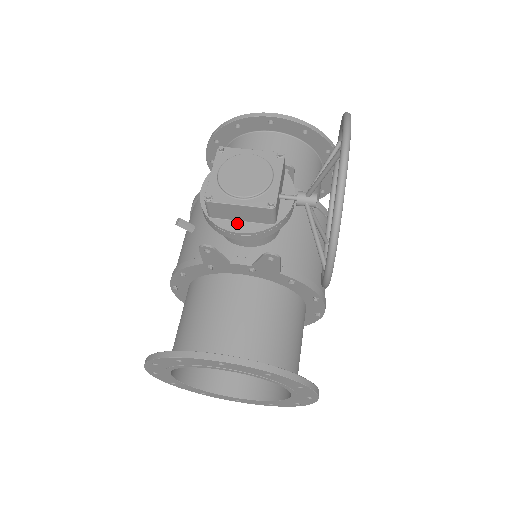
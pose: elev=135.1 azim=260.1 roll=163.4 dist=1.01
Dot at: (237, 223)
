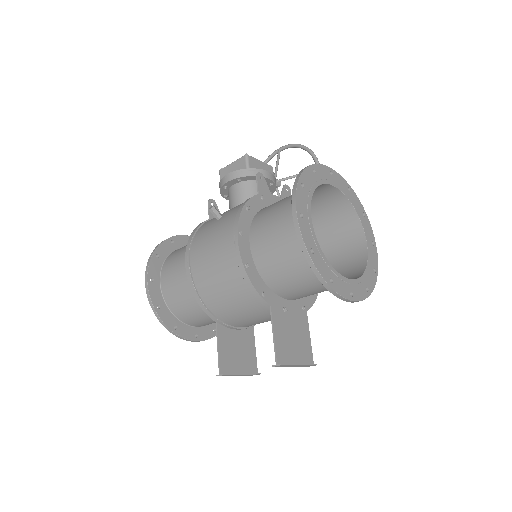
Dot at: occluded
